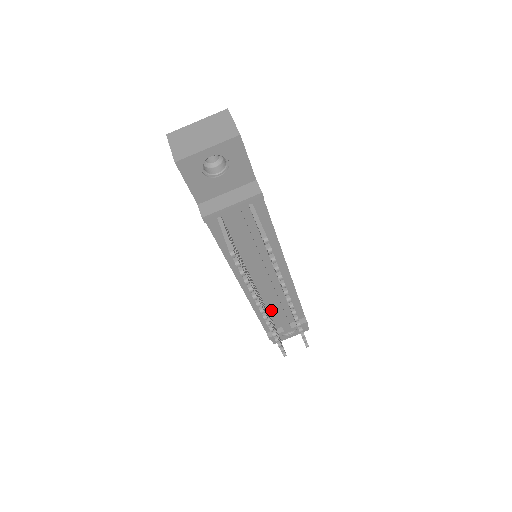
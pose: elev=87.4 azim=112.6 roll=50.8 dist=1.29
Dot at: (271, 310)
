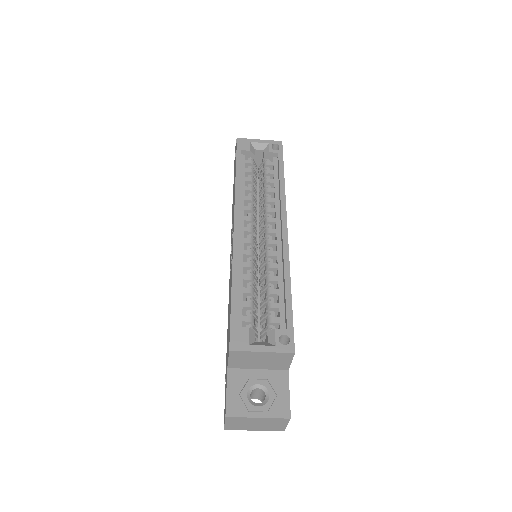
Dot at: occluded
